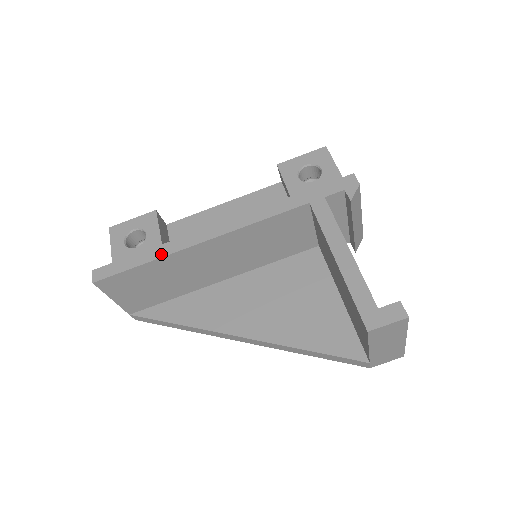
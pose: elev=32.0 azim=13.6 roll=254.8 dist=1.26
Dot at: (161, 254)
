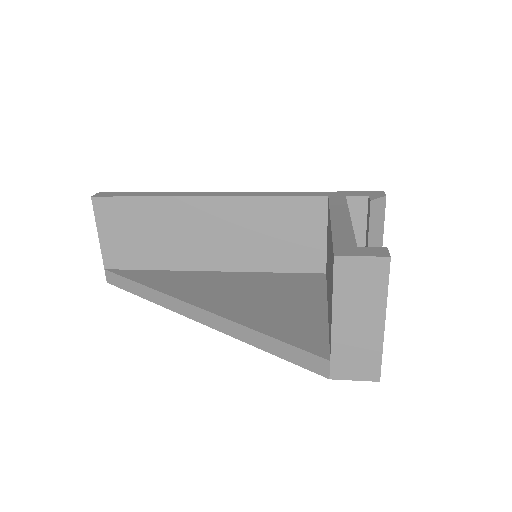
Dot at: (166, 195)
